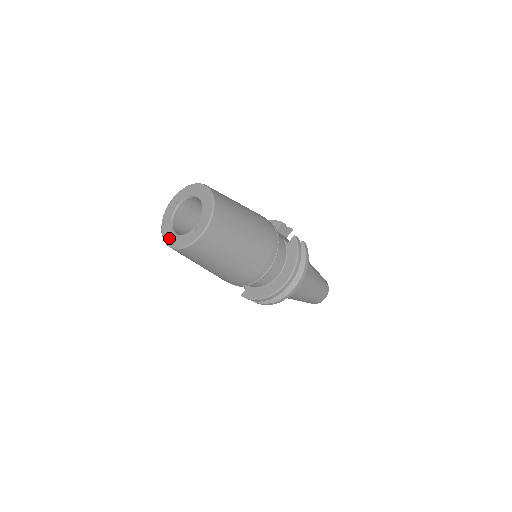
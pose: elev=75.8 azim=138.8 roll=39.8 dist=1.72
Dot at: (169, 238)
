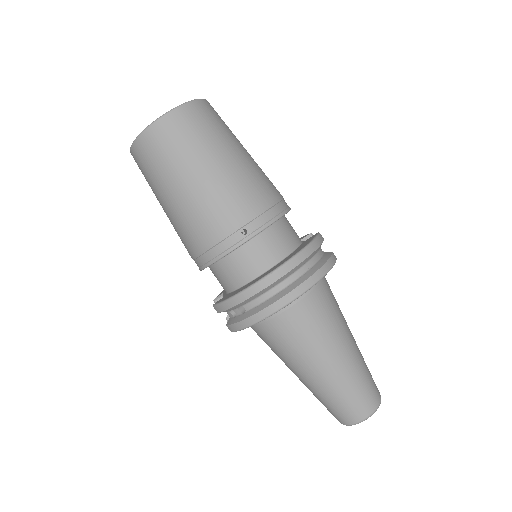
Dot at: occluded
